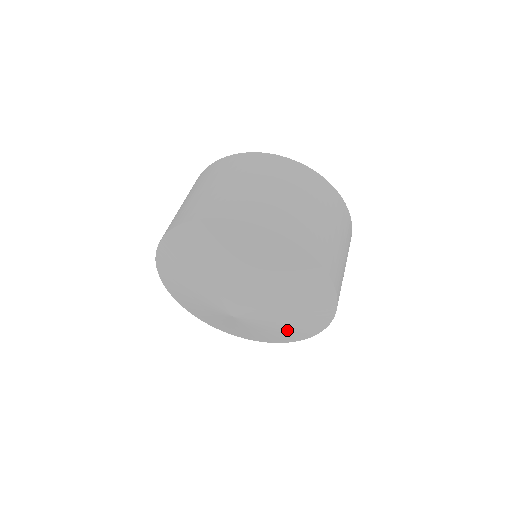
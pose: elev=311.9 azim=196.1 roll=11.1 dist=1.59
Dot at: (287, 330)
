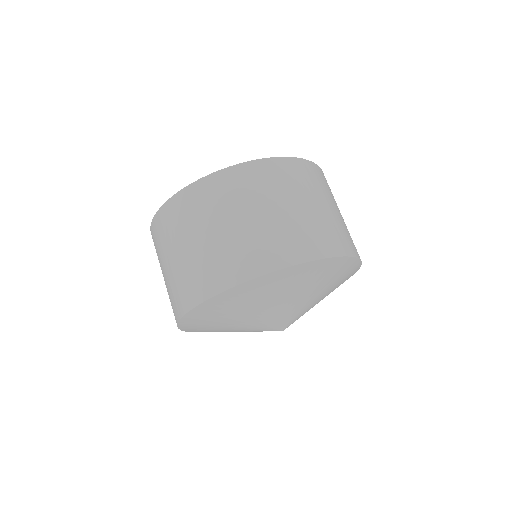
Dot at: occluded
